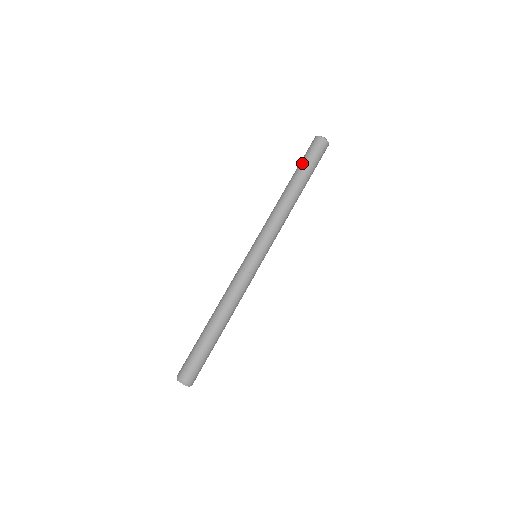
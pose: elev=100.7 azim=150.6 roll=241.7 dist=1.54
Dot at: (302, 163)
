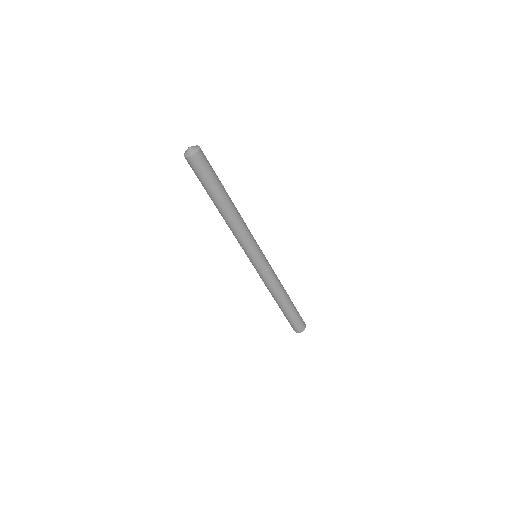
Dot at: (207, 187)
